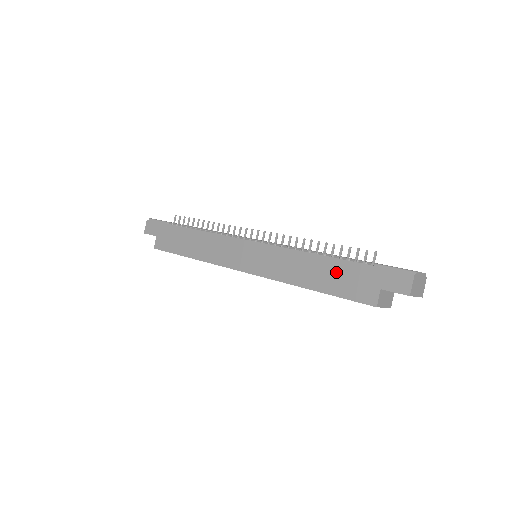
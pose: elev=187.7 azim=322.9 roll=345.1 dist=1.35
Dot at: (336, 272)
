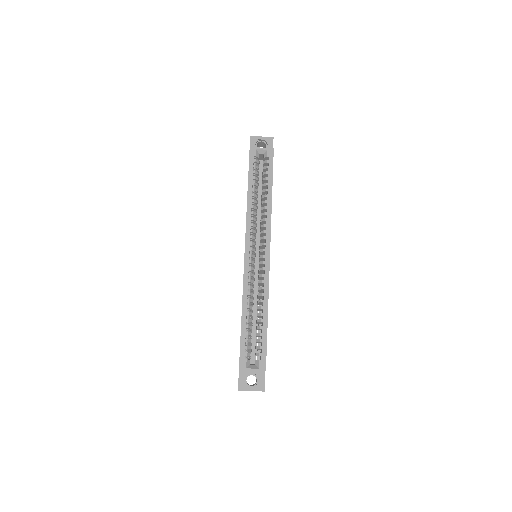
Dot at: occluded
